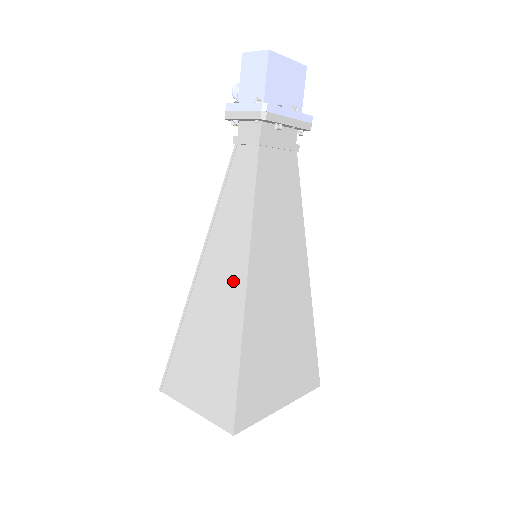
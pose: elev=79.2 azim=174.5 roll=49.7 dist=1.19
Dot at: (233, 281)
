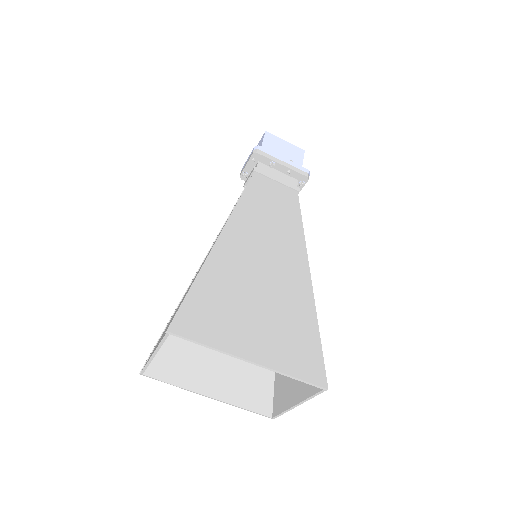
Dot at: occluded
